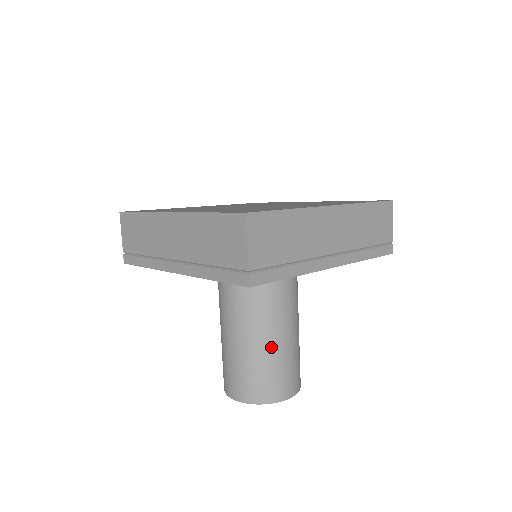
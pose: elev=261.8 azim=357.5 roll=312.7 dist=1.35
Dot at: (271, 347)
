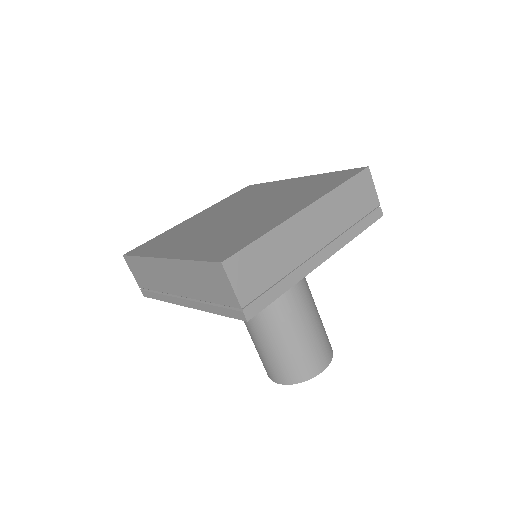
Dot at: (293, 336)
